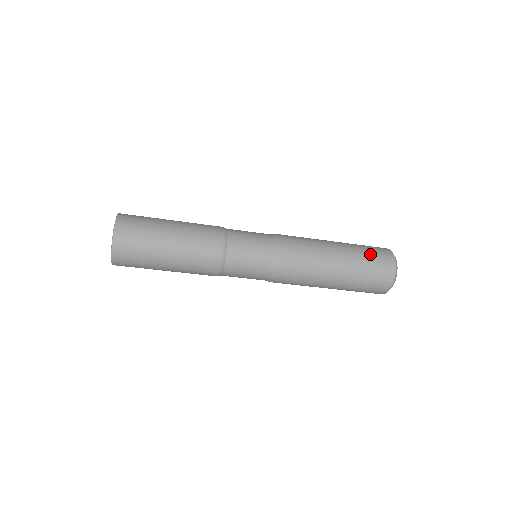
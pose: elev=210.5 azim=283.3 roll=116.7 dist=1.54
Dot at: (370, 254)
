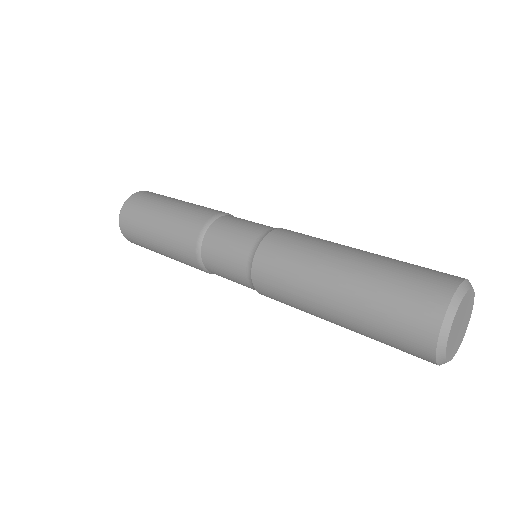
Dot at: (391, 301)
